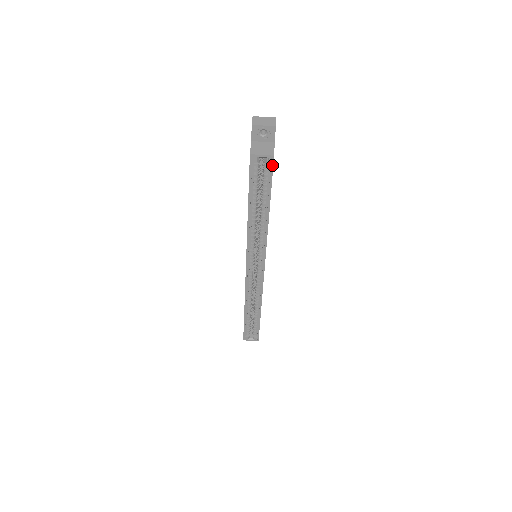
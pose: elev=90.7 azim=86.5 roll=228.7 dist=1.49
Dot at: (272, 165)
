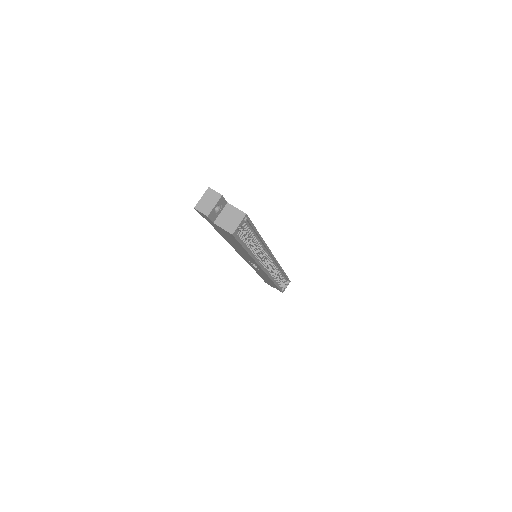
Dot at: (248, 219)
